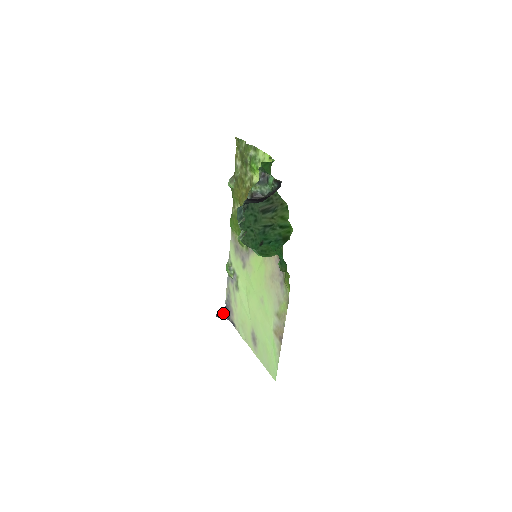
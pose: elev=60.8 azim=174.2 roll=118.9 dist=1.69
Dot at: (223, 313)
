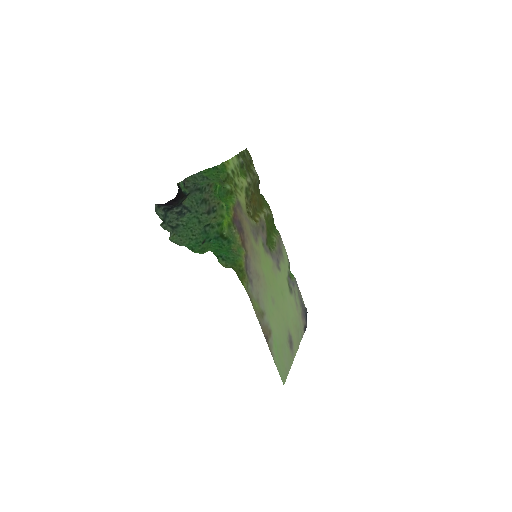
Dot at: occluded
